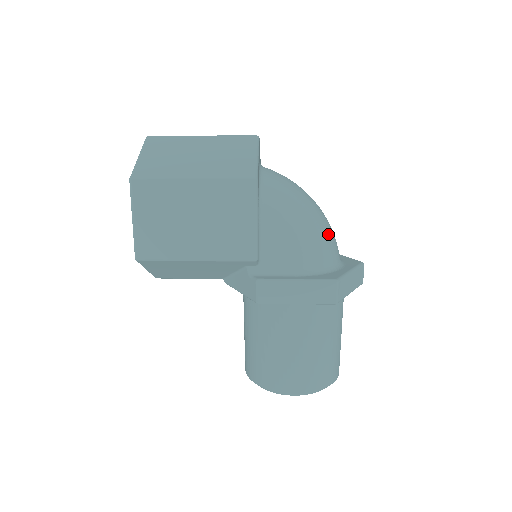
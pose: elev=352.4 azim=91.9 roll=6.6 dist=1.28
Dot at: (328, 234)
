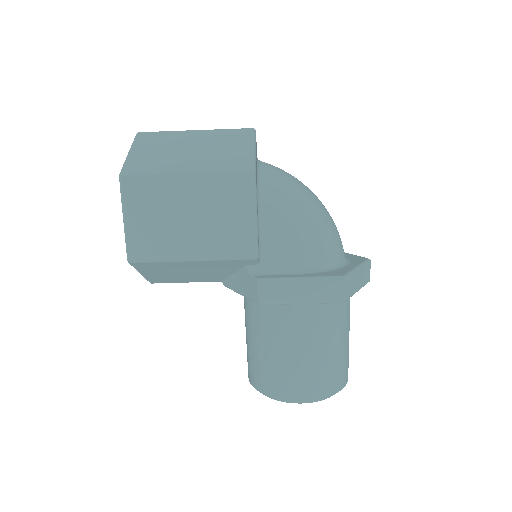
Dot at: (332, 229)
